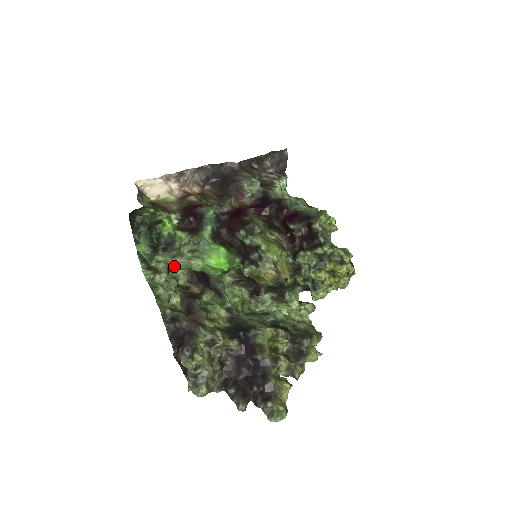
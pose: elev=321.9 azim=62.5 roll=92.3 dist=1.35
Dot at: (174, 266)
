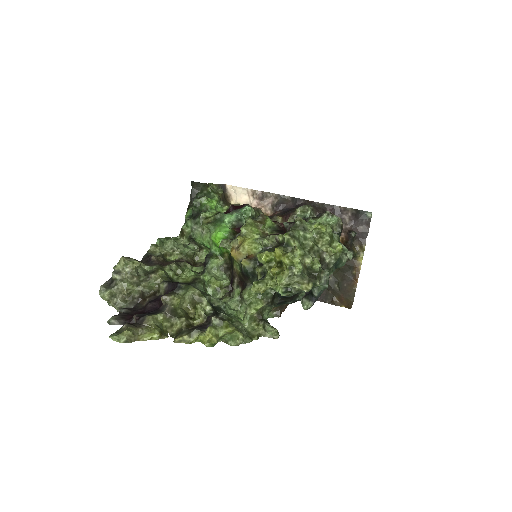
Dot at: (194, 233)
